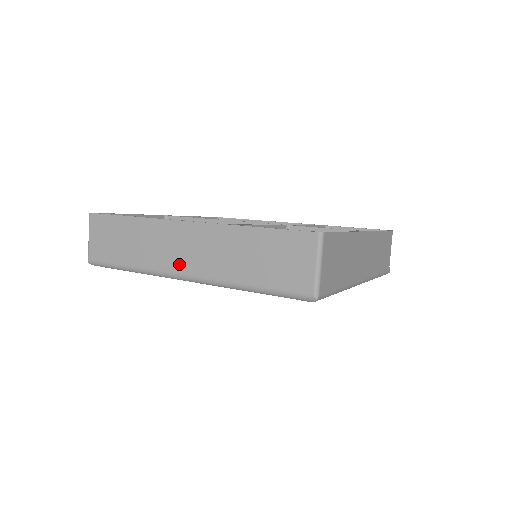
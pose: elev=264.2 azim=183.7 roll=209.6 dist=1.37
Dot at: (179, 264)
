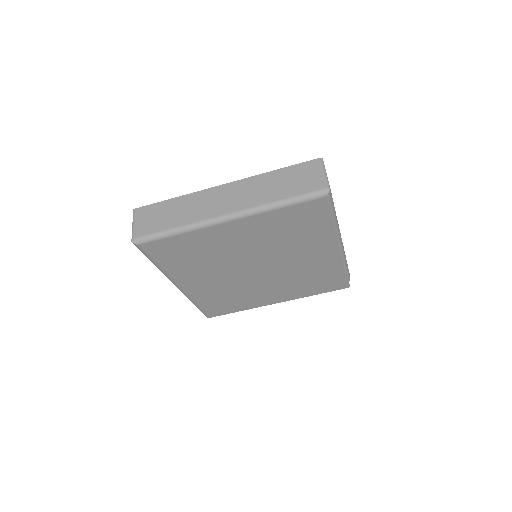
Dot at: (221, 210)
